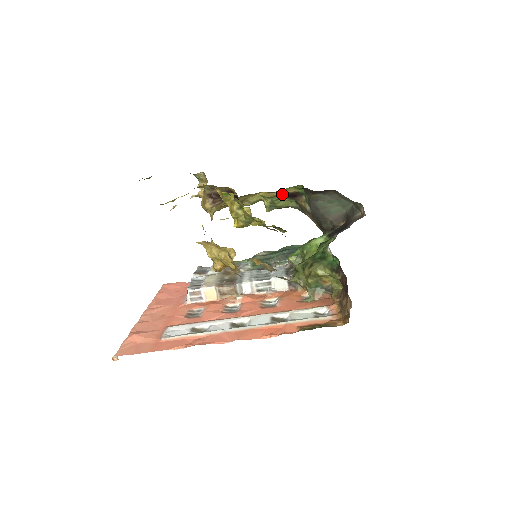
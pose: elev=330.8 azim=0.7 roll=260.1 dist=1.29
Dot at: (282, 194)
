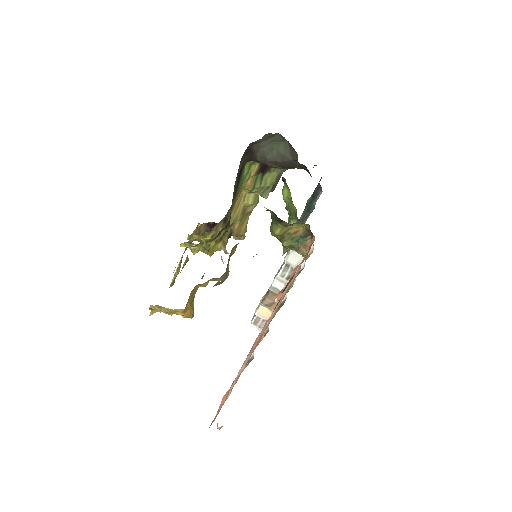
Dot at: (257, 176)
